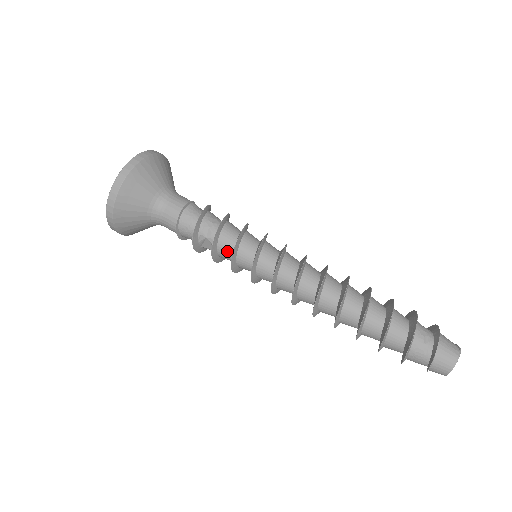
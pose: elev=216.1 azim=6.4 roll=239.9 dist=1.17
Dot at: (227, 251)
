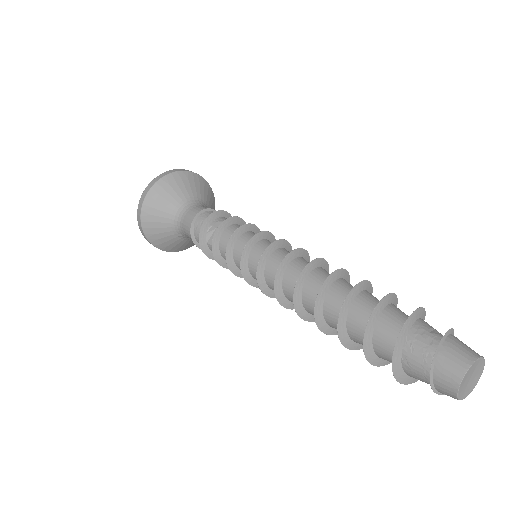
Dot at: occluded
